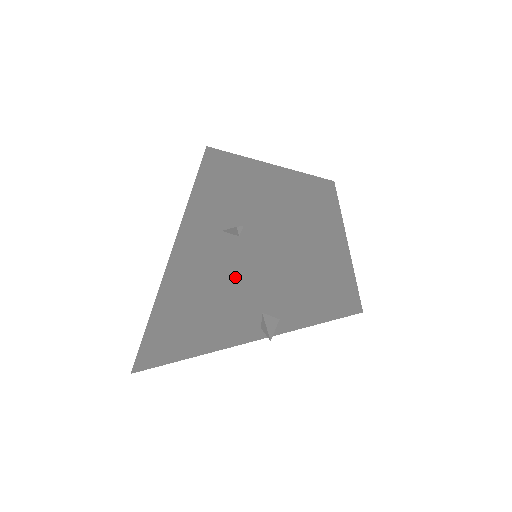
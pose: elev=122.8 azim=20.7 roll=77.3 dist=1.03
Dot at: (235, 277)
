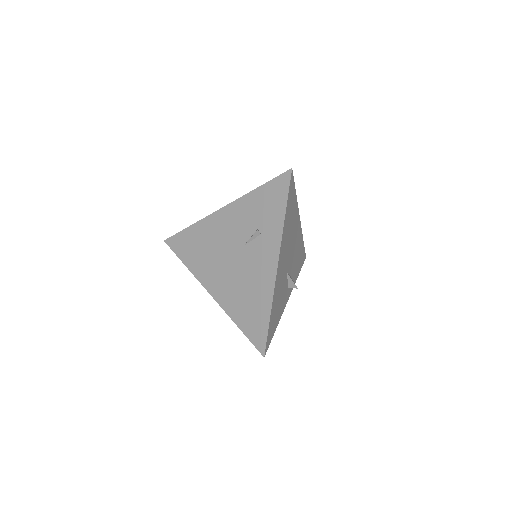
Dot at: (281, 246)
